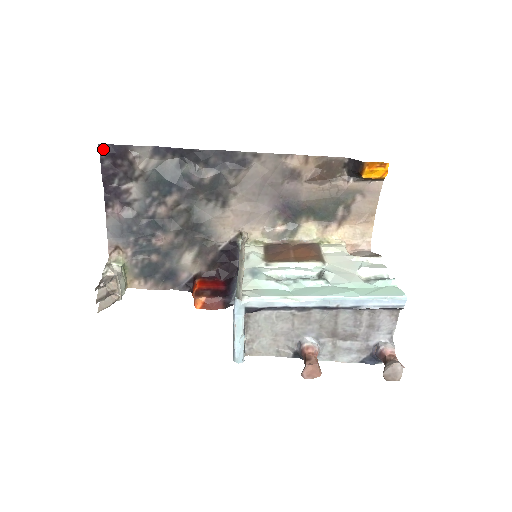
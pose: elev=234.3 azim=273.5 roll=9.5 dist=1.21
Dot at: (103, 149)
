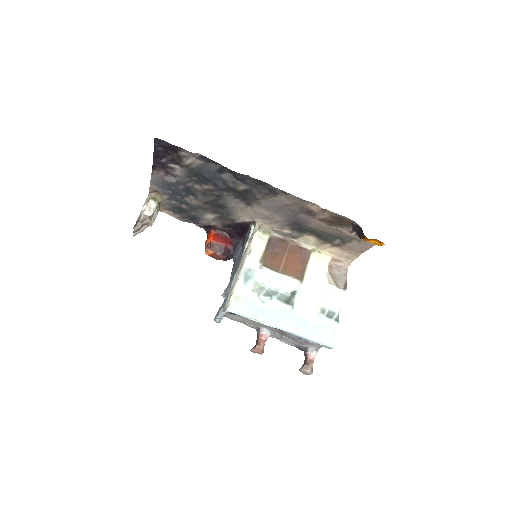
Dot at: (158, 141)
